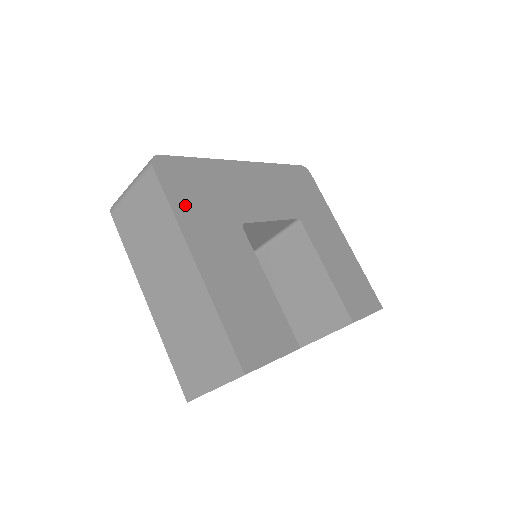
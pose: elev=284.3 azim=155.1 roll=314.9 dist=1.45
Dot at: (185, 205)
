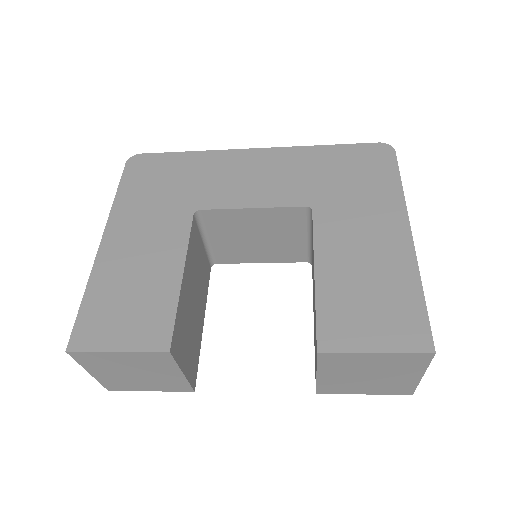
Dot at: (134, 193)
